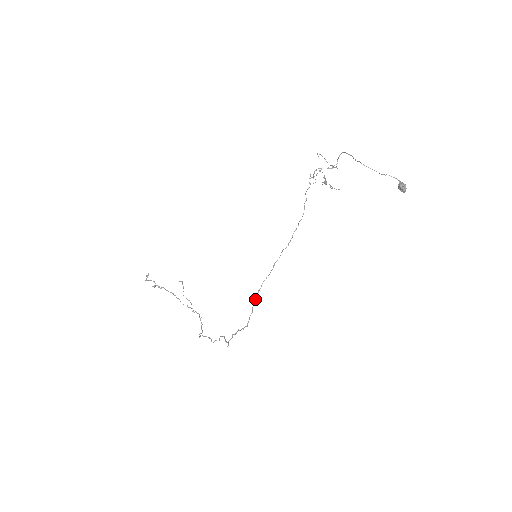
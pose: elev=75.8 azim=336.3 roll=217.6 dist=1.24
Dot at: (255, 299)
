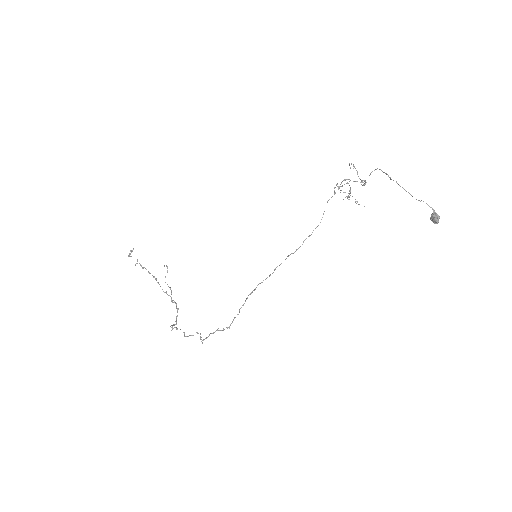
Dot at: (245, 300)
